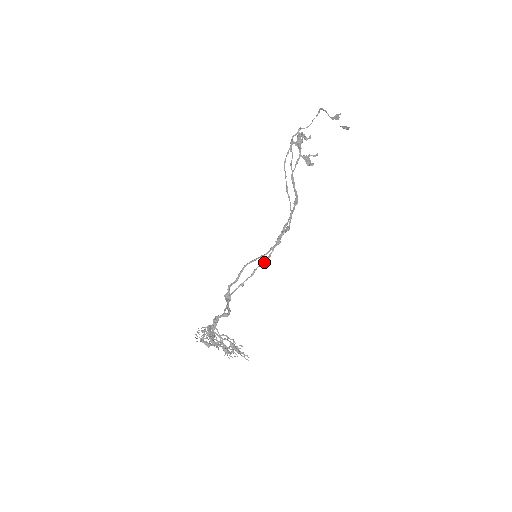
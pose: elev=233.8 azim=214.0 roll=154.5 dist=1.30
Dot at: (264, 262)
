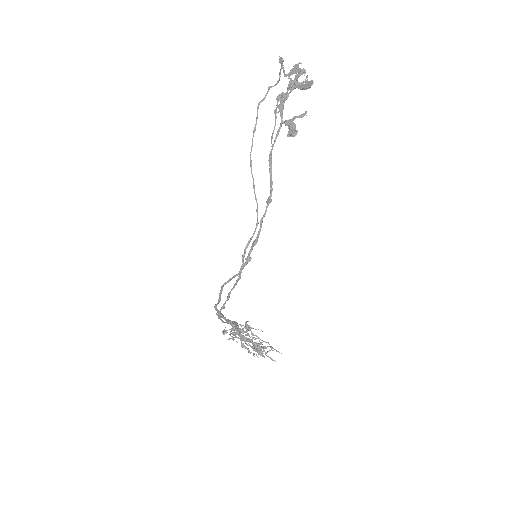
Dot at: (234, 286)
